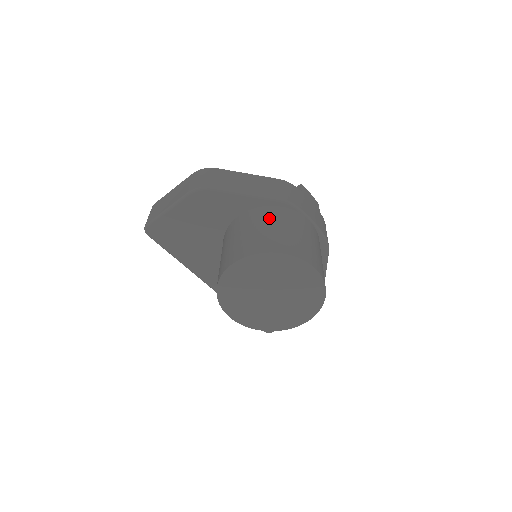
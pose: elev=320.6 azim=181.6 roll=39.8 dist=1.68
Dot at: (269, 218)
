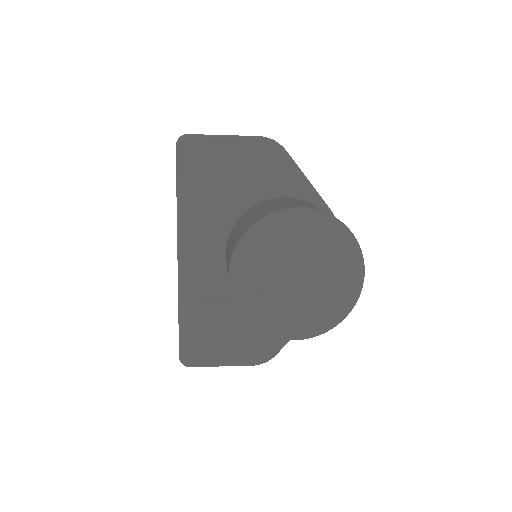
Dot at: occluded
